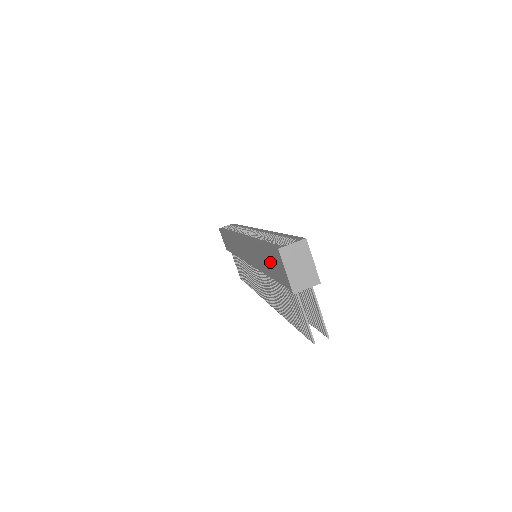
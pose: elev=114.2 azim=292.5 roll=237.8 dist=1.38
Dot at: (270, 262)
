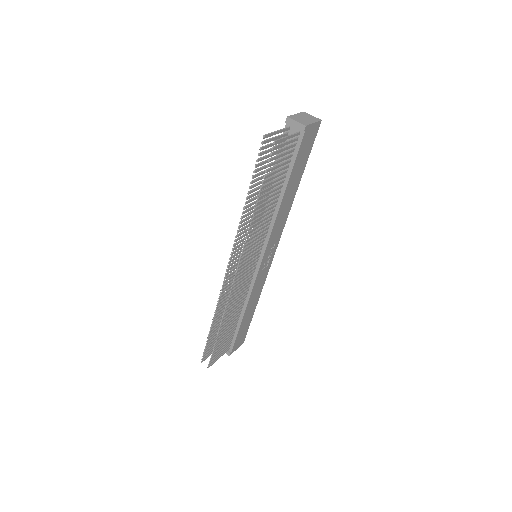
Dot at: occluded
